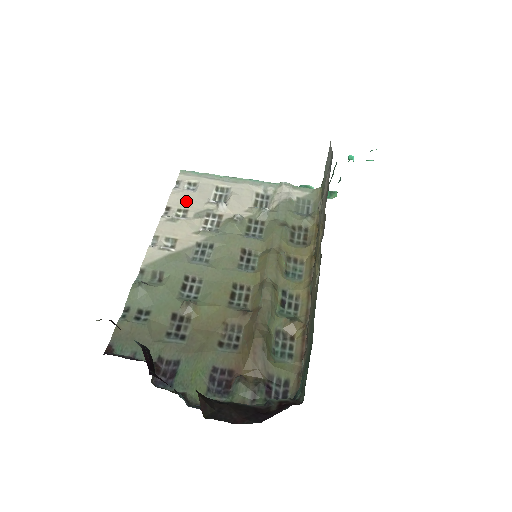
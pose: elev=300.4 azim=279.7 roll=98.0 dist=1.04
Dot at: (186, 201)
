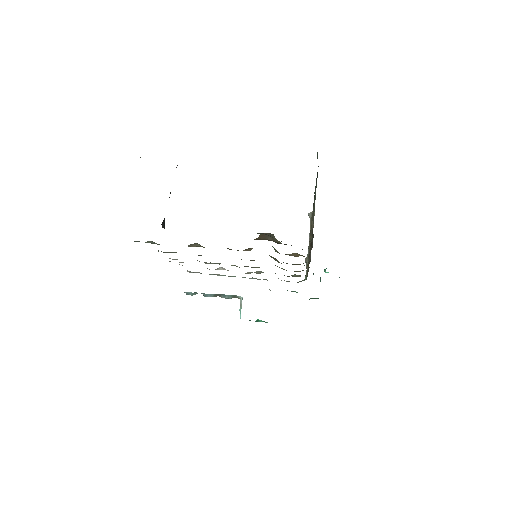
Dot at: occluded
